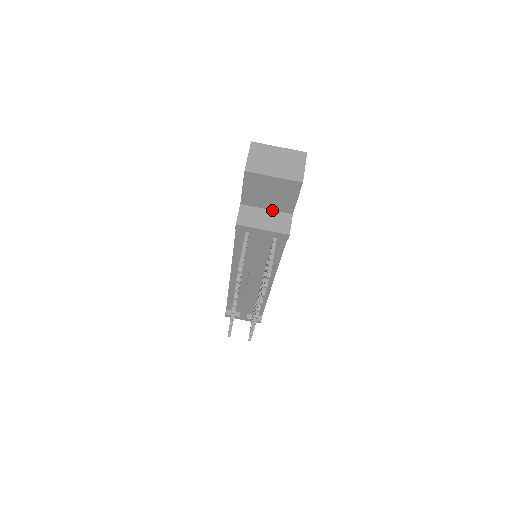
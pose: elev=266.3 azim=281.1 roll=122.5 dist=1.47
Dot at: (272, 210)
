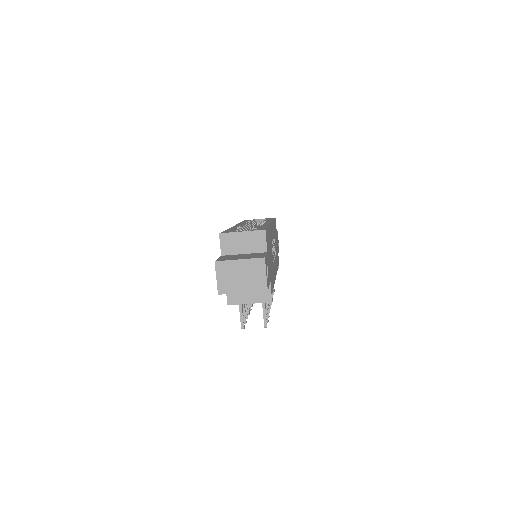
Dot at: occluded
